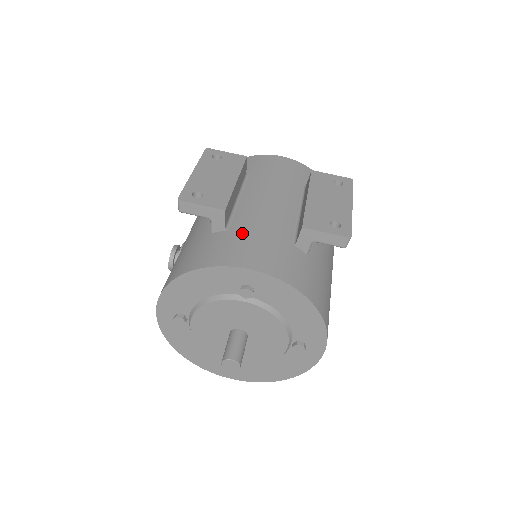
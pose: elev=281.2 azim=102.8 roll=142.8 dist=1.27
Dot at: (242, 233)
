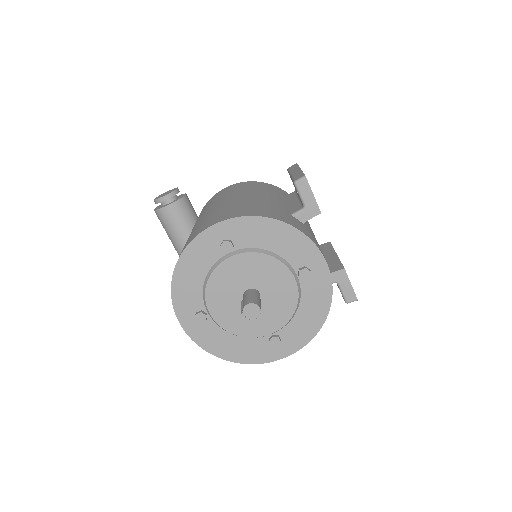
Dot at: occluded
